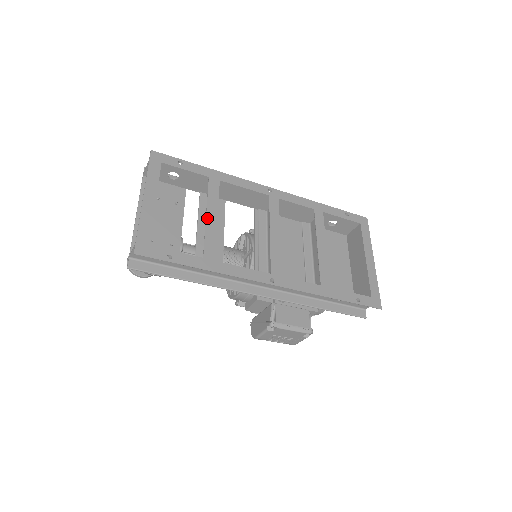
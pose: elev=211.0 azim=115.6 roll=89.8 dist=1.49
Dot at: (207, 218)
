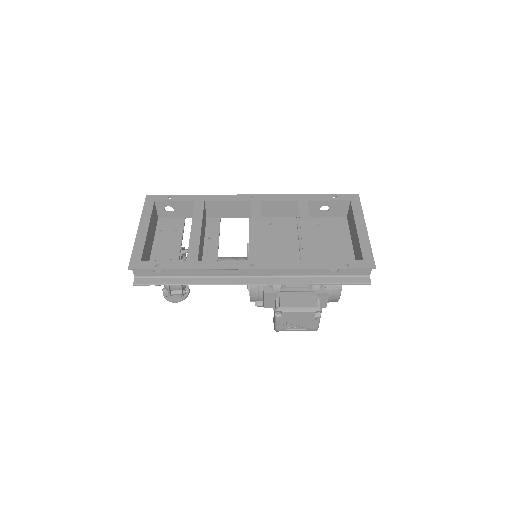
Dot at: (192, 231)
